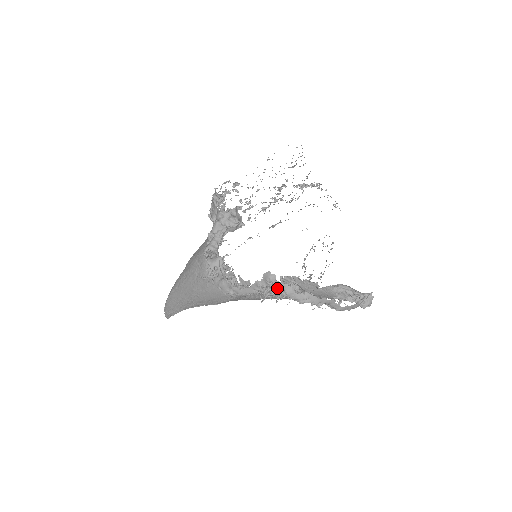
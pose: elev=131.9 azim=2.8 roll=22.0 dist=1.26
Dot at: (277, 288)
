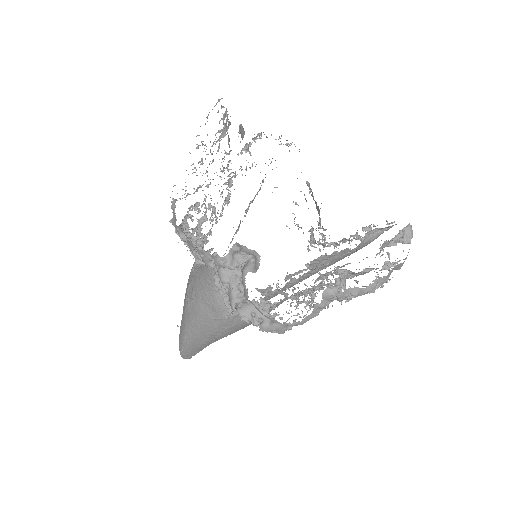
Dot at: (343, 297)
